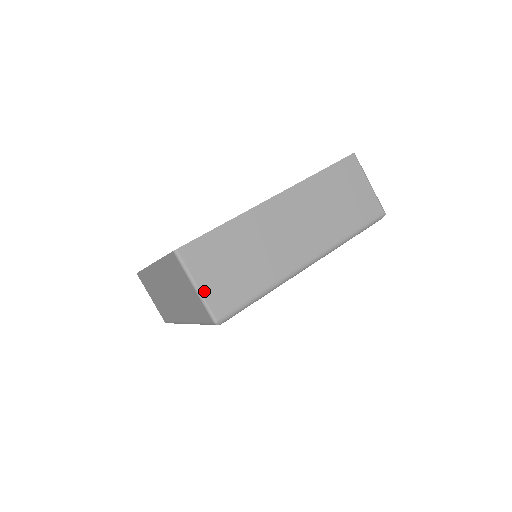
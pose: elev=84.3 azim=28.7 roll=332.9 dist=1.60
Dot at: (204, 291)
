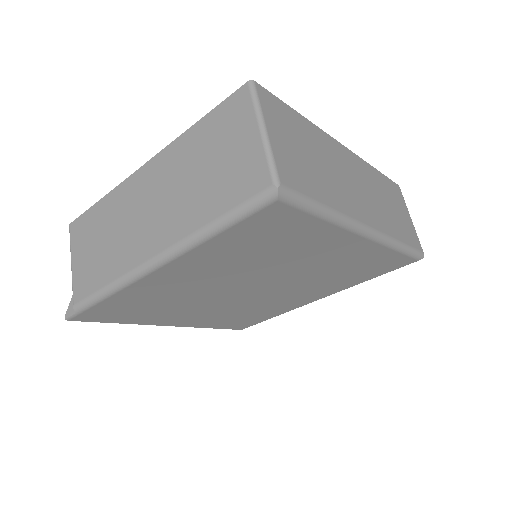
Dot at: (273, 143)
